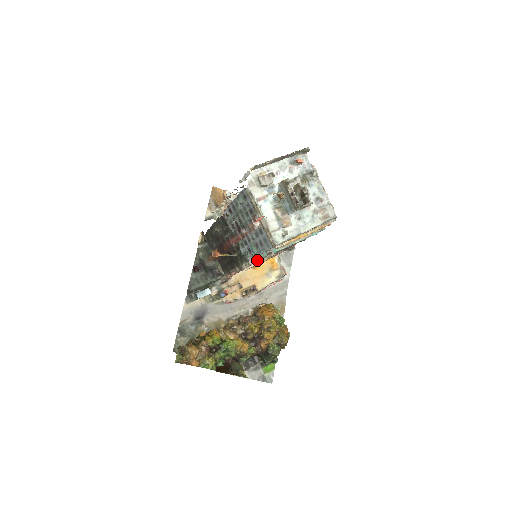
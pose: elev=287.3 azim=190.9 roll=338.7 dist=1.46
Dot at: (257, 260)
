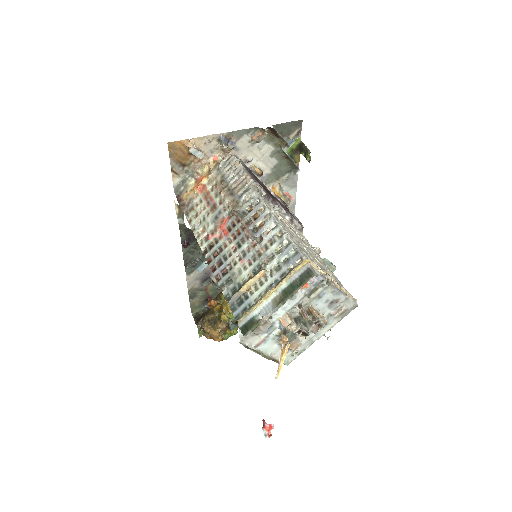
Dot at: occluded
